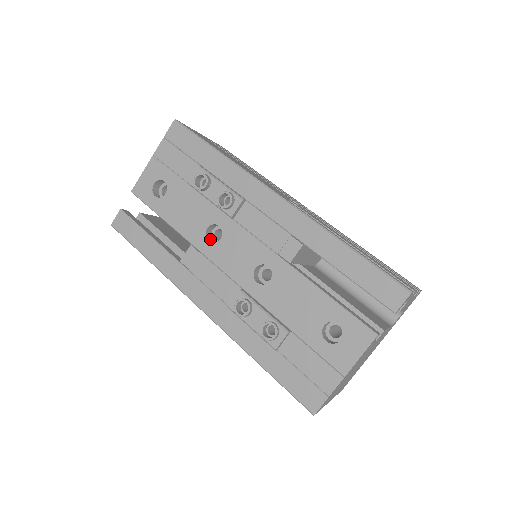
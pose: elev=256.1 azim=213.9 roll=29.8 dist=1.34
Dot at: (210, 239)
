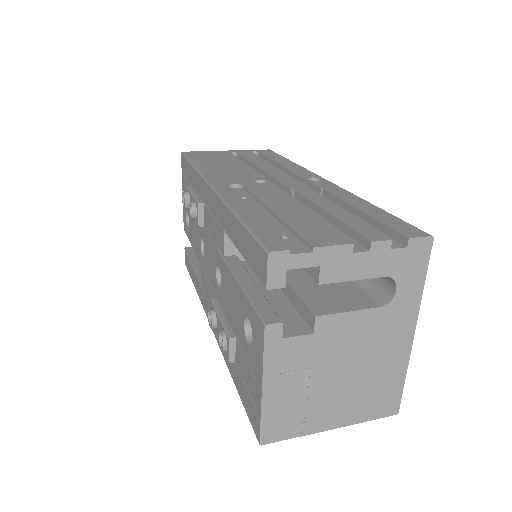
Dot at: occluded
